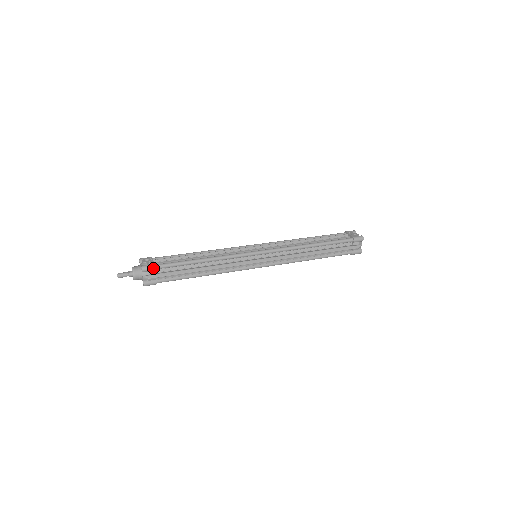
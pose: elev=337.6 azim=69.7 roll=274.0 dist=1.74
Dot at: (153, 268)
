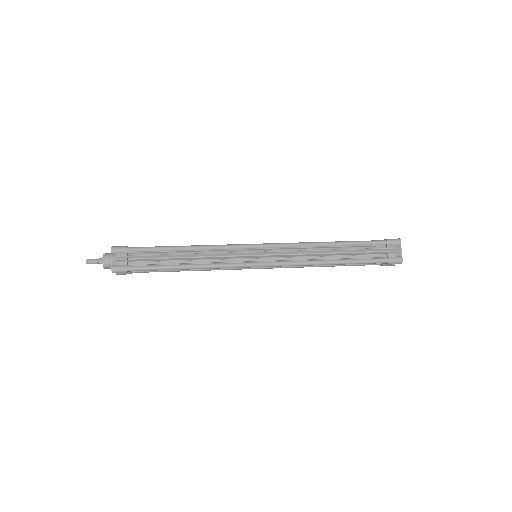
Dot at: (124, 249)
